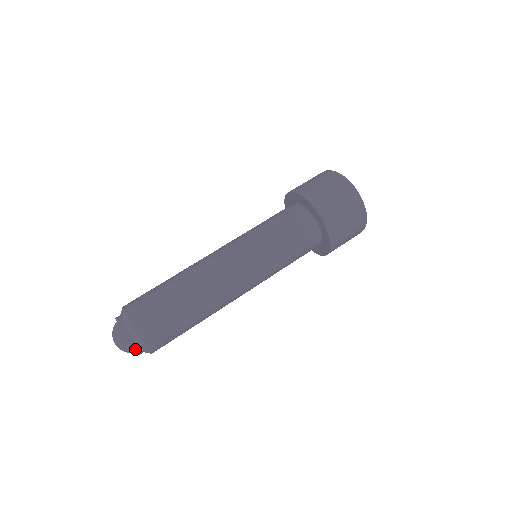
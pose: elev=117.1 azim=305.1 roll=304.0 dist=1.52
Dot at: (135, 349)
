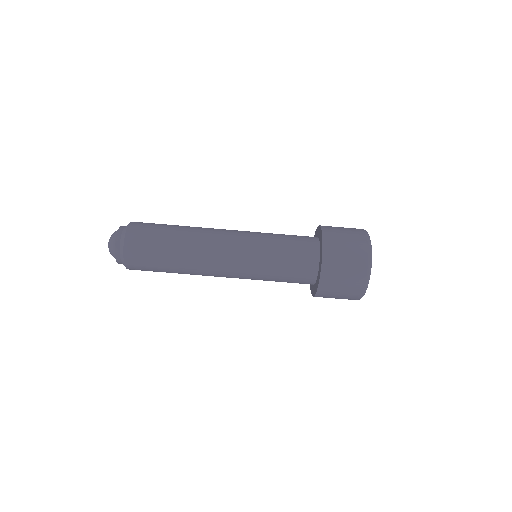
Dot at: occluded
